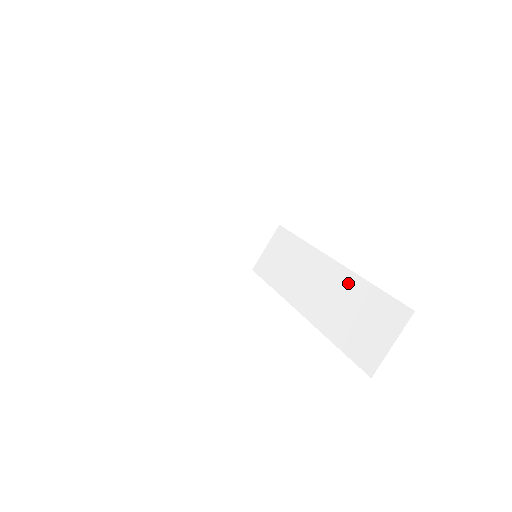
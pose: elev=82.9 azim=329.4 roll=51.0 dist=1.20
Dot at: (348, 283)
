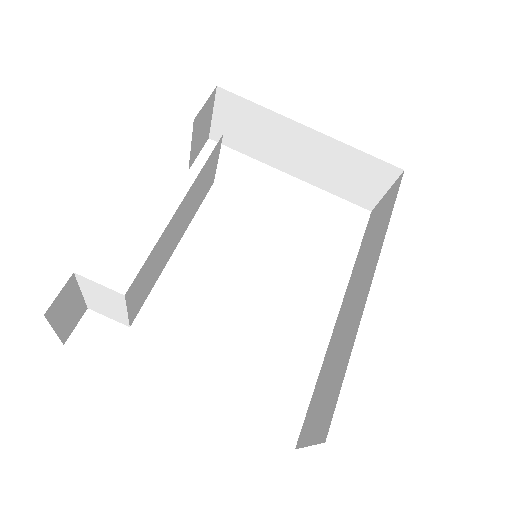
Dot at: (352, 331)
